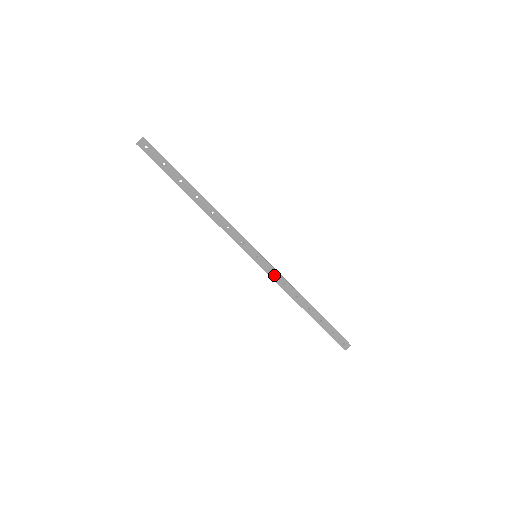
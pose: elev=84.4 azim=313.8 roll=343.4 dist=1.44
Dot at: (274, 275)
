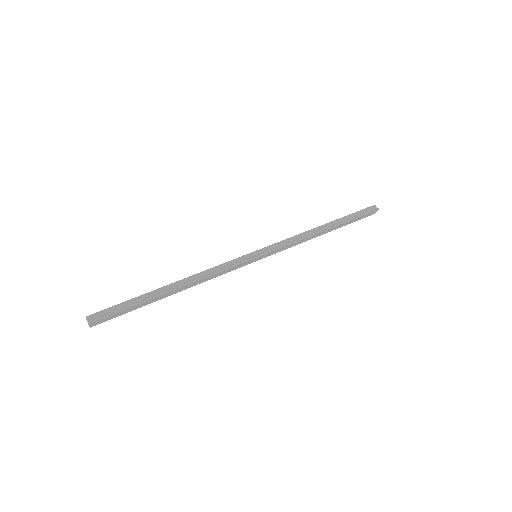
Dot at: (281, 249)
